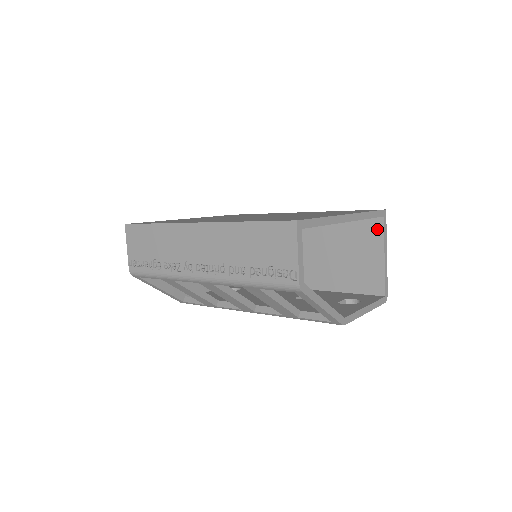
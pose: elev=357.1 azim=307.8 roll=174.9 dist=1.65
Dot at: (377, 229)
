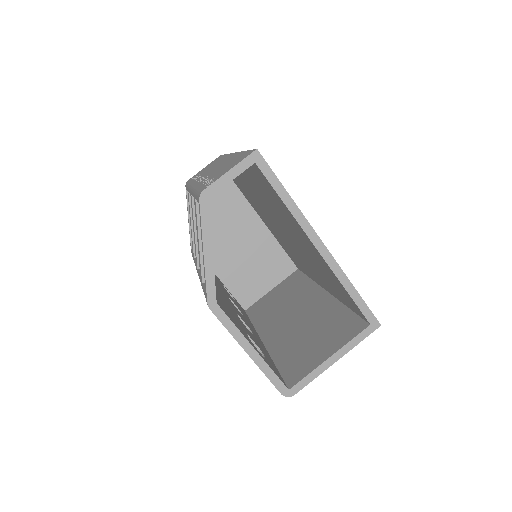
Dot at: (354, 331)
